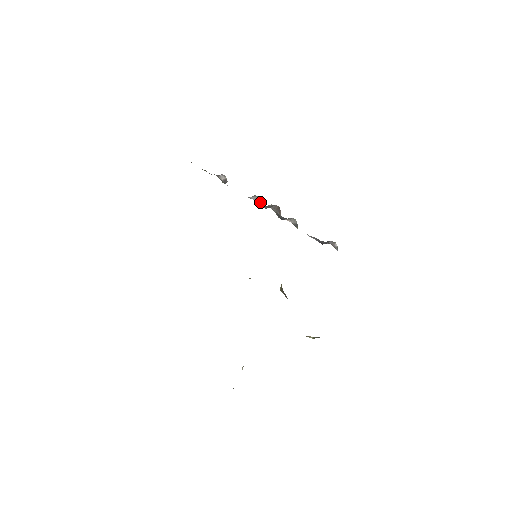
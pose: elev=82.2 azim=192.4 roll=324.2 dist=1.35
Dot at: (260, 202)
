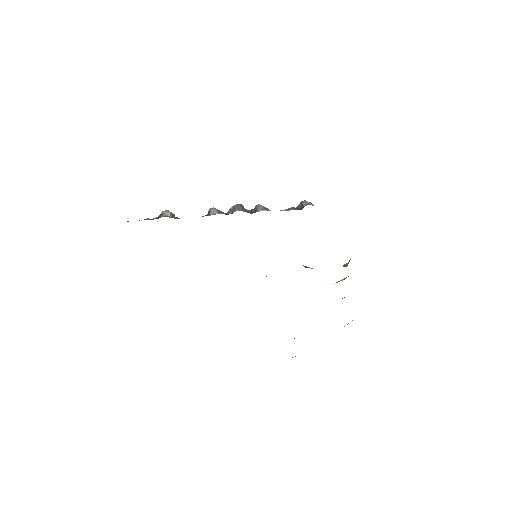
Dot at: (220, 211)
